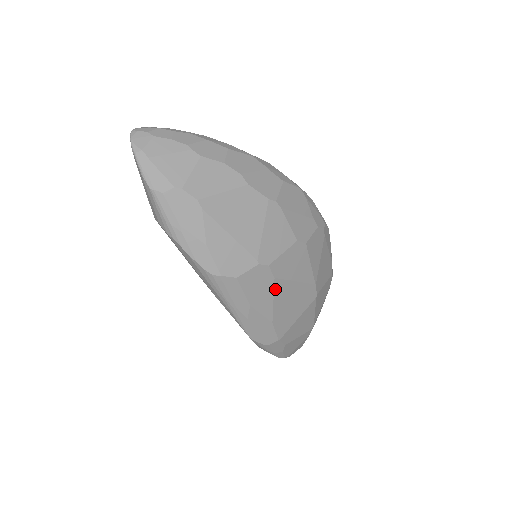
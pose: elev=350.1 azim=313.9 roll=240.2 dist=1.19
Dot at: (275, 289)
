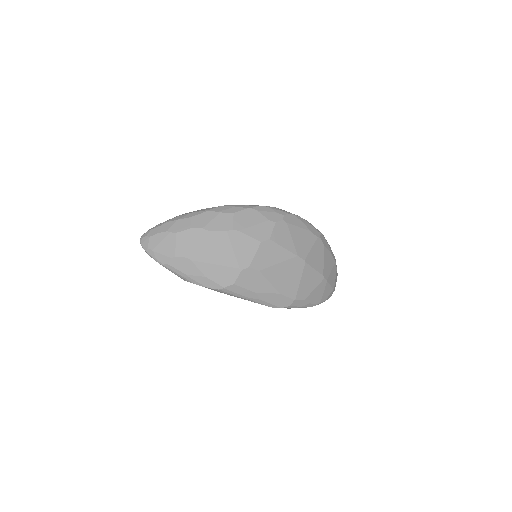
Dot at: (265, 276)
